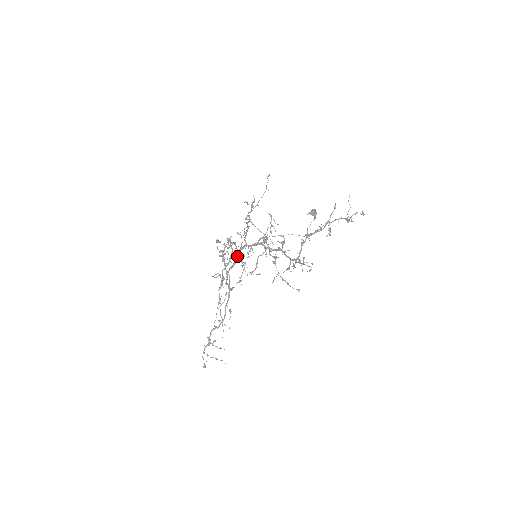
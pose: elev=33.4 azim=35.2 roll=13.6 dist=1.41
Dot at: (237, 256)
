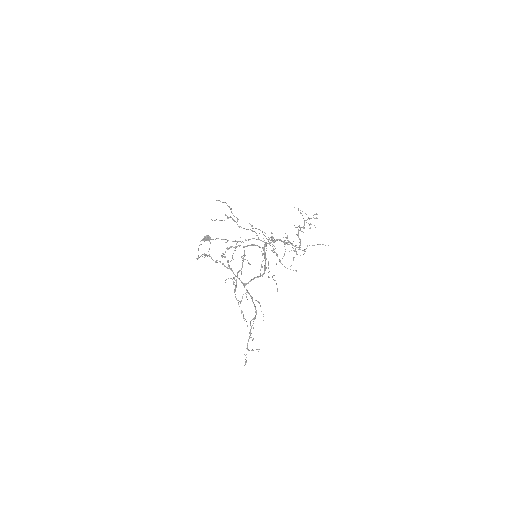
Dot at: (265, 252)
